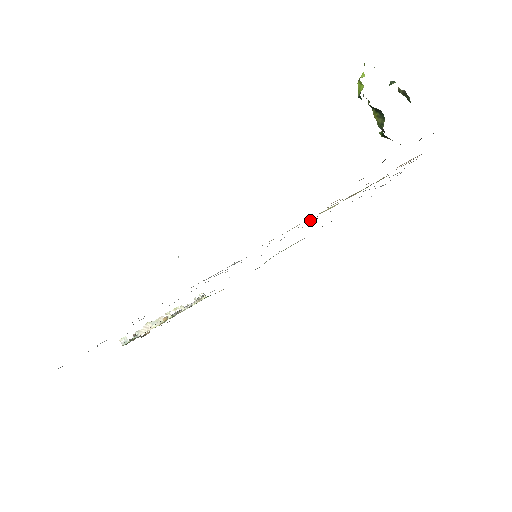
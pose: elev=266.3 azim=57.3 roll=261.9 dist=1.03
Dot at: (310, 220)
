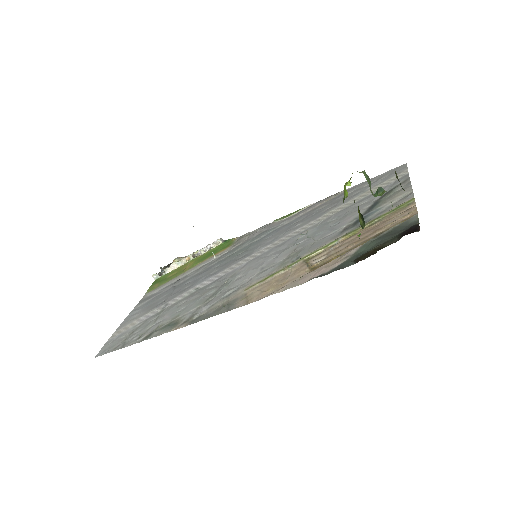
Dot at: (299, 256)
